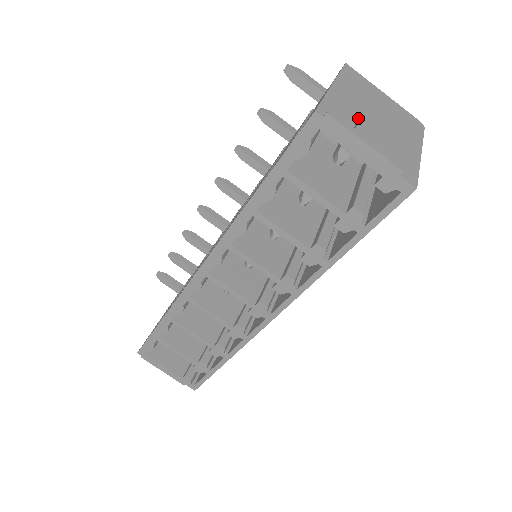
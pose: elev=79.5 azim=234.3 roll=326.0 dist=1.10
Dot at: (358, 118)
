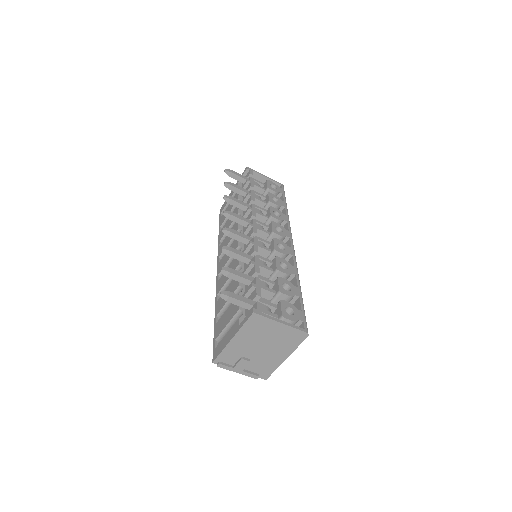
Dot at: (243, 355)
